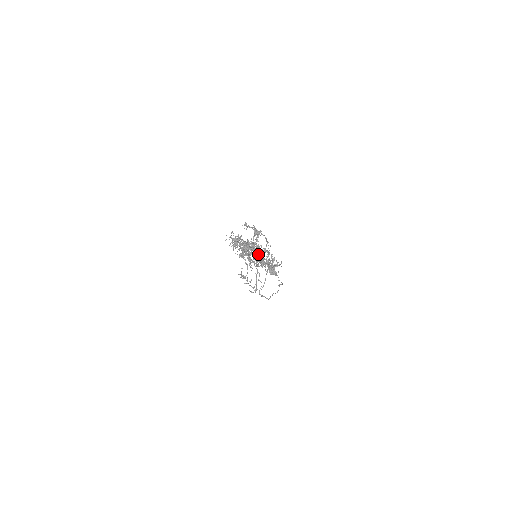
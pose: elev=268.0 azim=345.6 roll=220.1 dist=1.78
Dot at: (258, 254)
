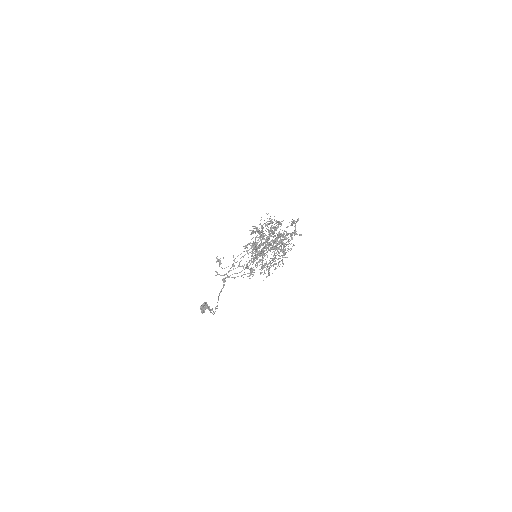
Dot at: (282, 243)
